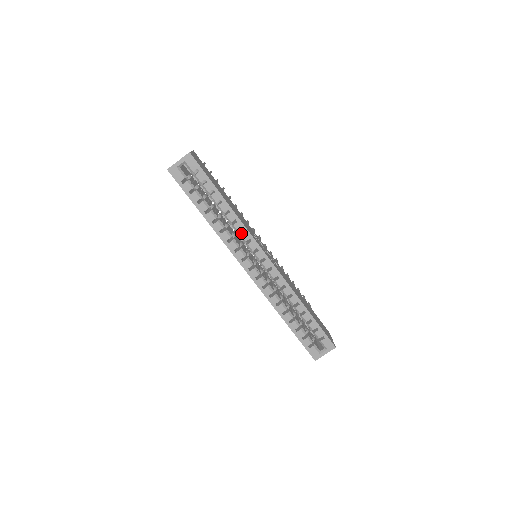
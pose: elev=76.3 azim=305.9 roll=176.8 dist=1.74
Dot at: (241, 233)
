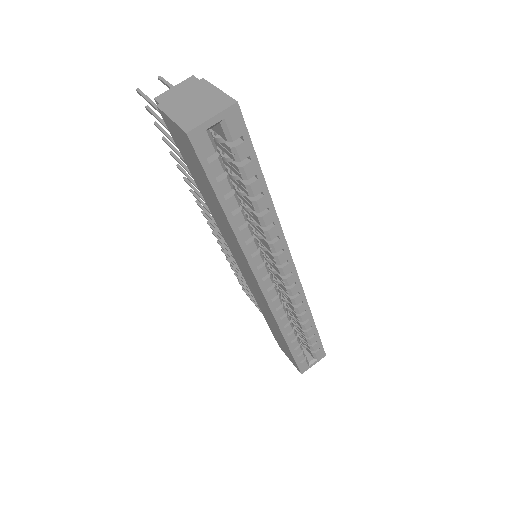
Dot at: (272, 240)
